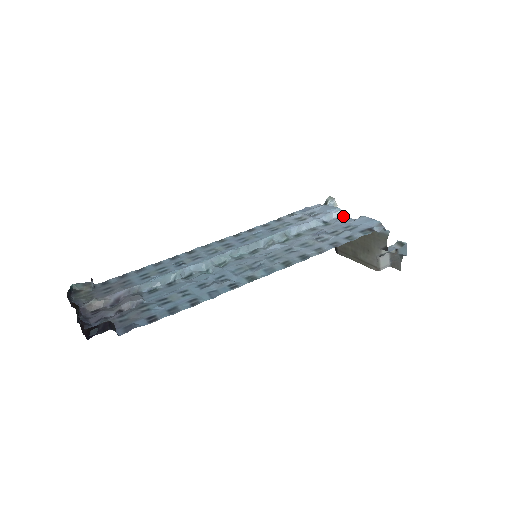
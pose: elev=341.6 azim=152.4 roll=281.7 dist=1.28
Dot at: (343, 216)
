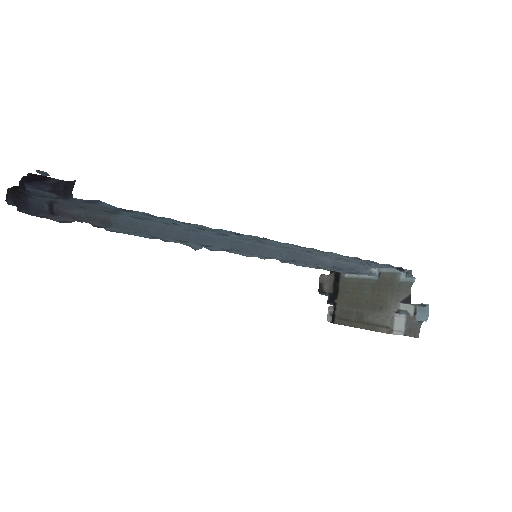
Dot at: occluded
